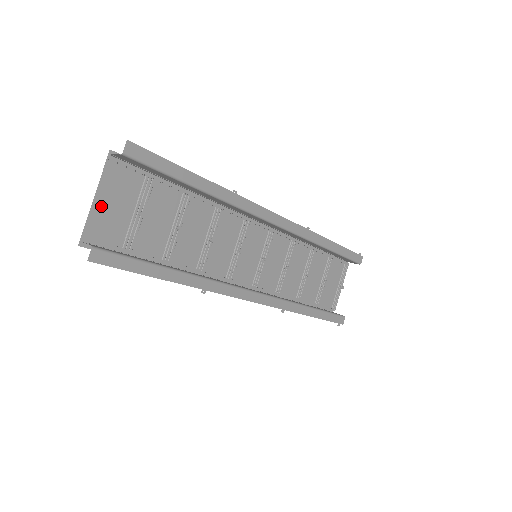
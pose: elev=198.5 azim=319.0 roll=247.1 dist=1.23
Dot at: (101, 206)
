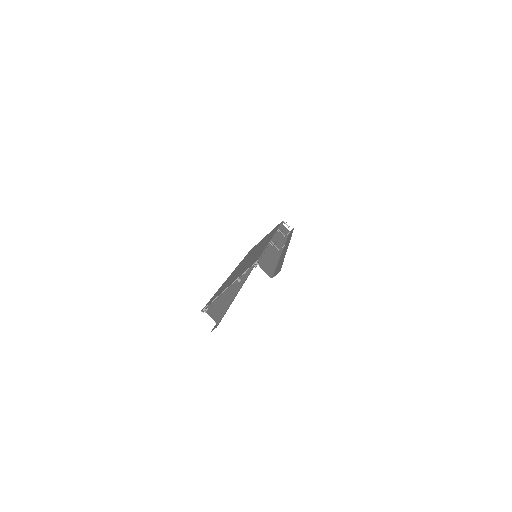
Dot at: occluded
